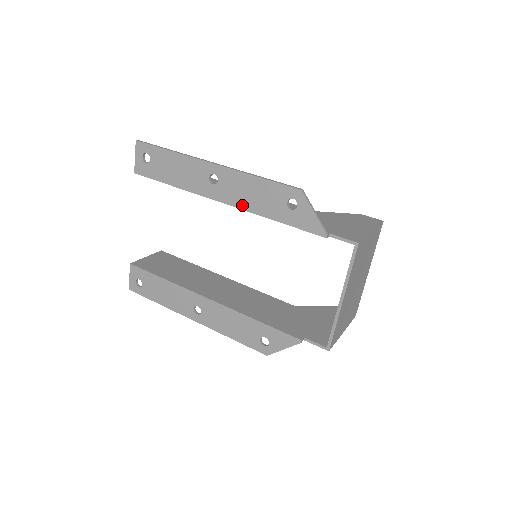
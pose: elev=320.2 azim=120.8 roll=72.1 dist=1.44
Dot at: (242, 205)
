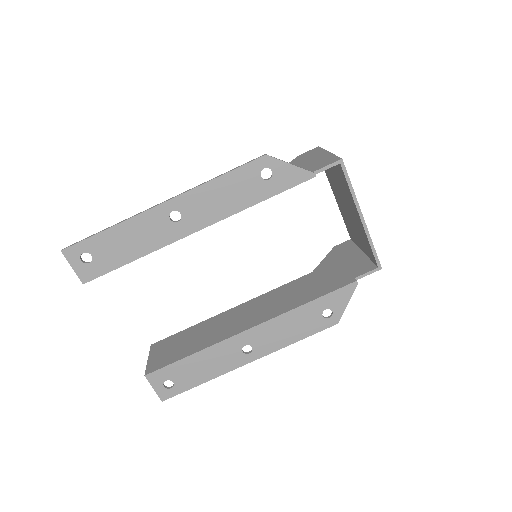
Dot at: (221, 215)
